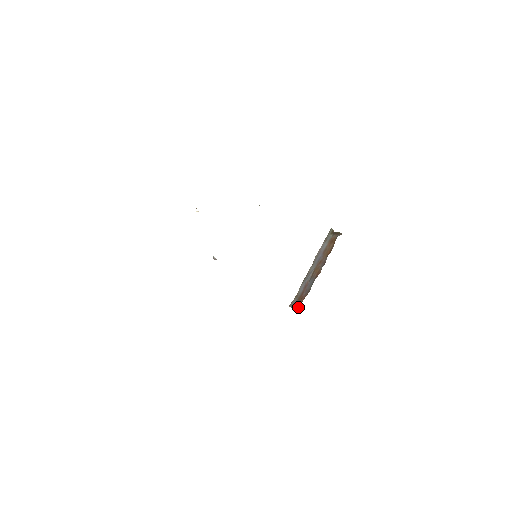
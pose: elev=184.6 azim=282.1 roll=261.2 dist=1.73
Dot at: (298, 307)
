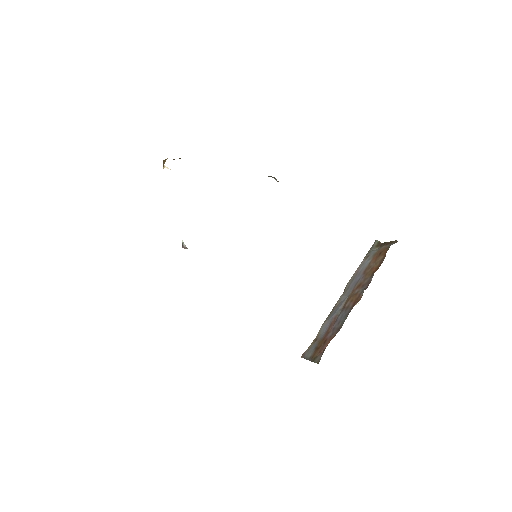
Dot at: (318, 355)
